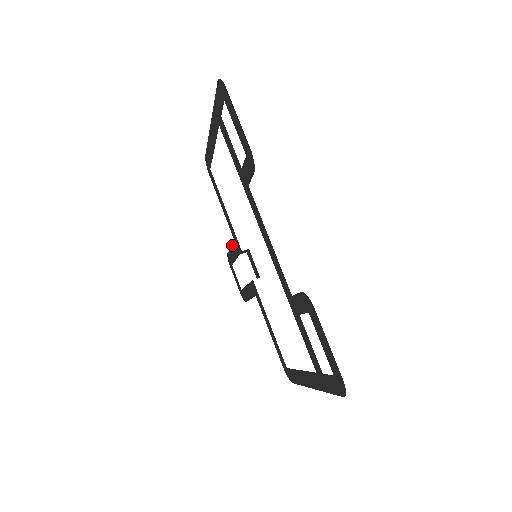
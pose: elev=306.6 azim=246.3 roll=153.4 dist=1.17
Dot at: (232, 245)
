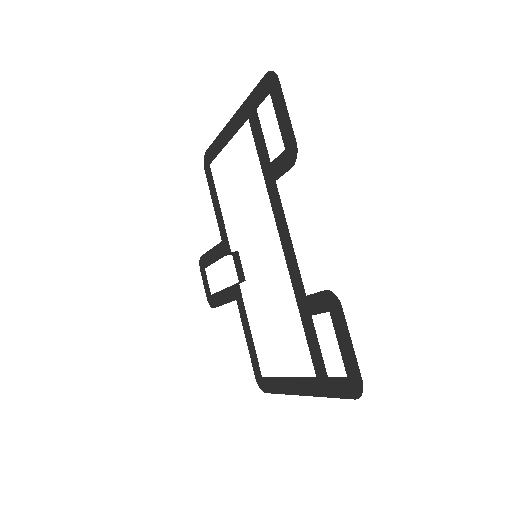
Dot at: (215, 246)
